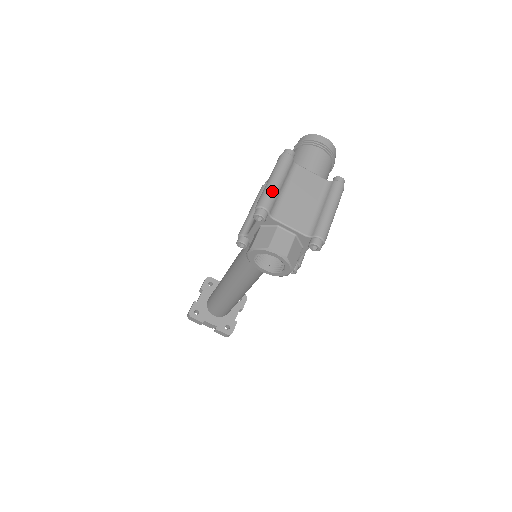
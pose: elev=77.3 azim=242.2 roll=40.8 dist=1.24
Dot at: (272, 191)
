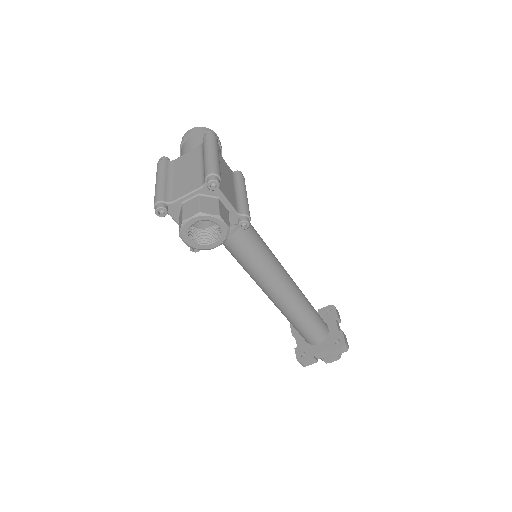
Dot at: (157, 189)
